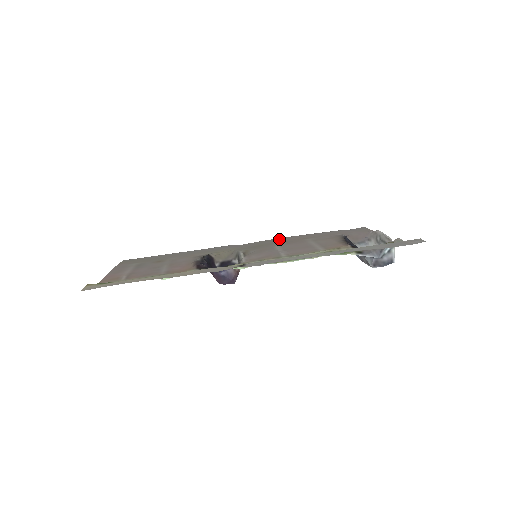
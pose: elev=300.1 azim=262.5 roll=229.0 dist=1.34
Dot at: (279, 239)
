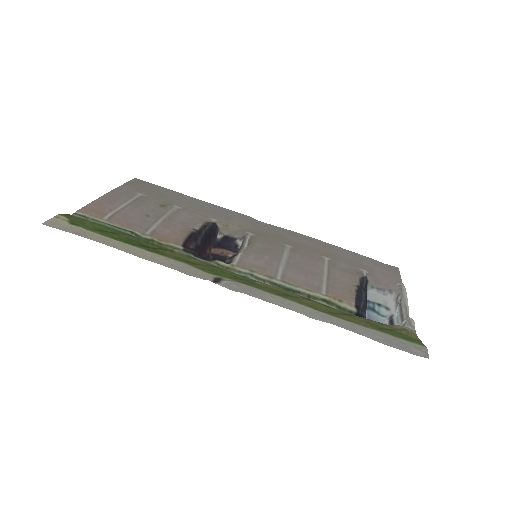
Dot at: (301, 237)
